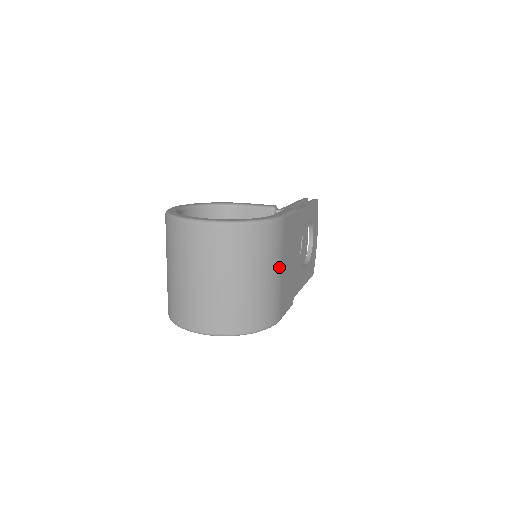
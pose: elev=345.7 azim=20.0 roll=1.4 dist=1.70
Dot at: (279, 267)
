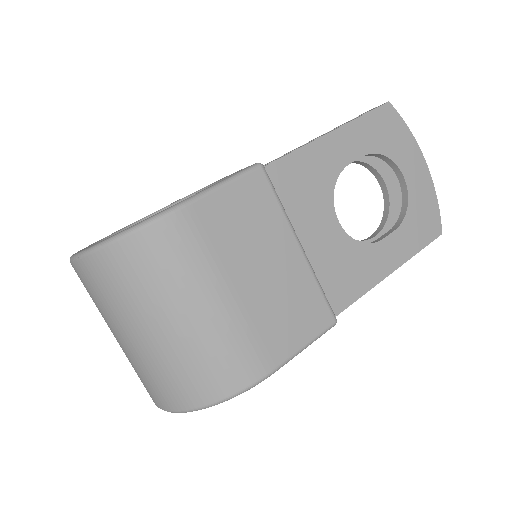
Dot at: (216, 289)
